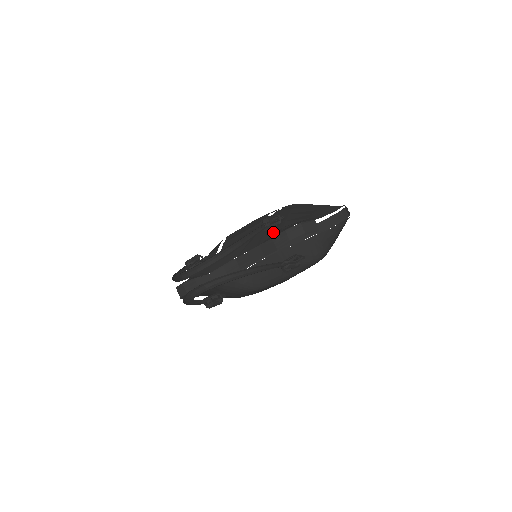
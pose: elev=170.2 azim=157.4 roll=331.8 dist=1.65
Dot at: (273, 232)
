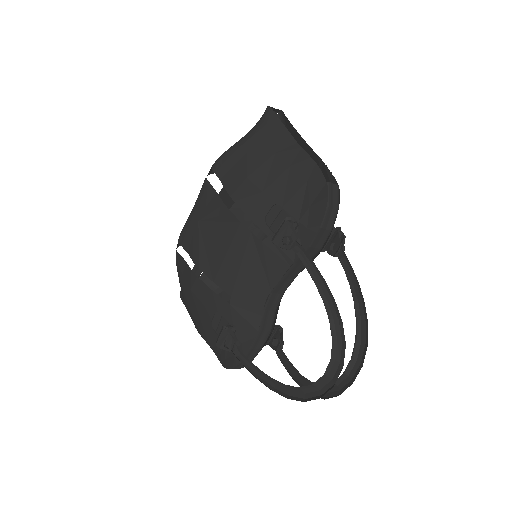
Dot at: occluded
